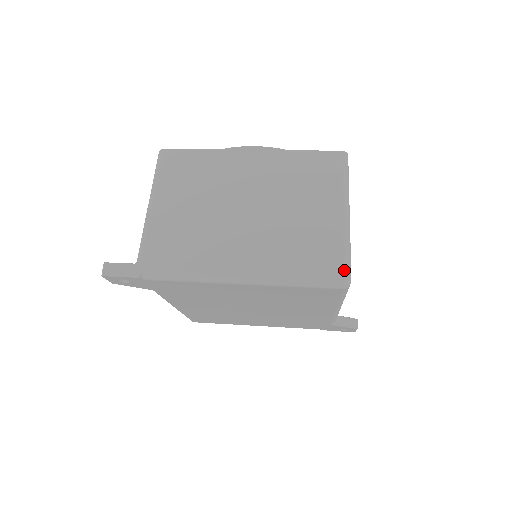
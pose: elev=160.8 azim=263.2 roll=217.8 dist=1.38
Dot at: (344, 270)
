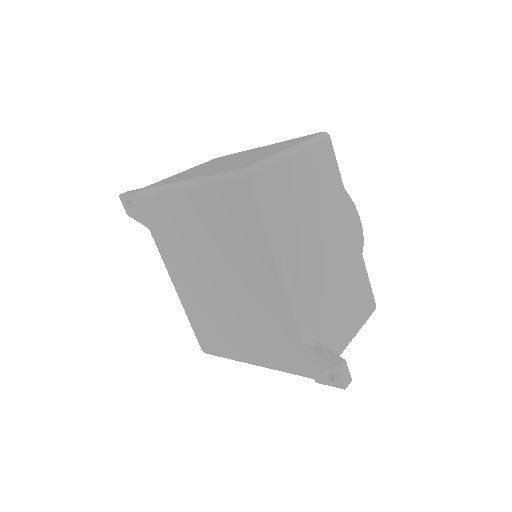
Dot at: (254, 164)
